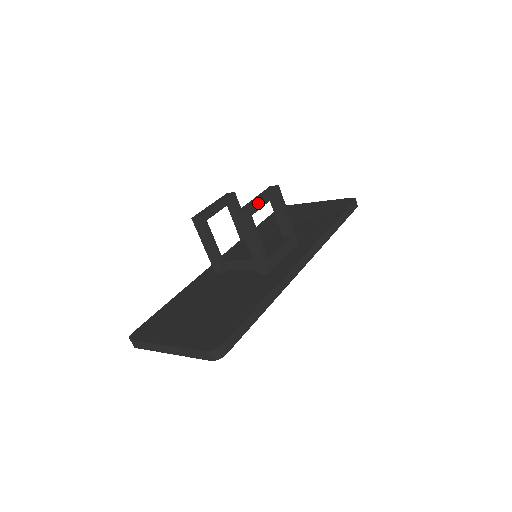
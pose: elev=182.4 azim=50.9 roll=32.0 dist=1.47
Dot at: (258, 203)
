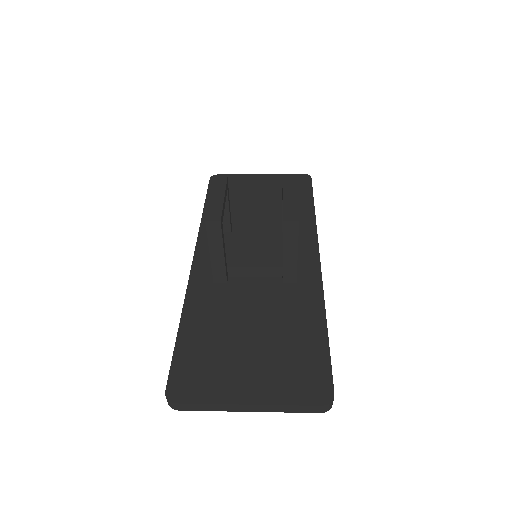
Dot at: occluded
